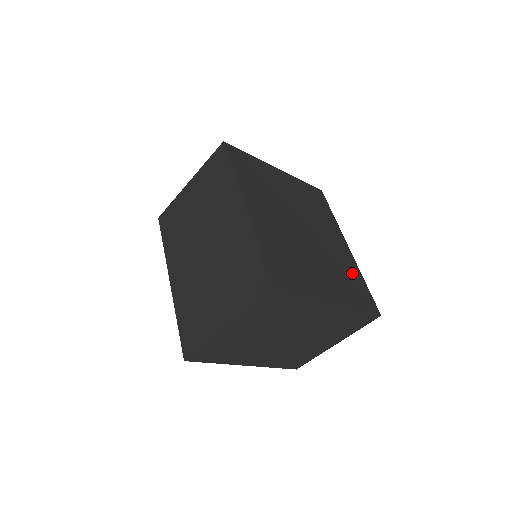
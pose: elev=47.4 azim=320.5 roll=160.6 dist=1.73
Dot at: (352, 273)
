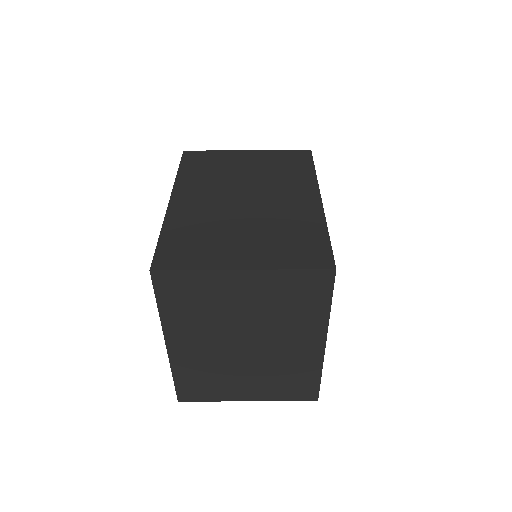
Dot at: occluded
